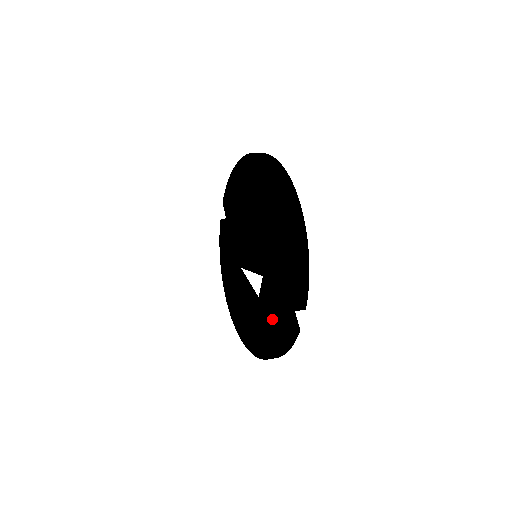
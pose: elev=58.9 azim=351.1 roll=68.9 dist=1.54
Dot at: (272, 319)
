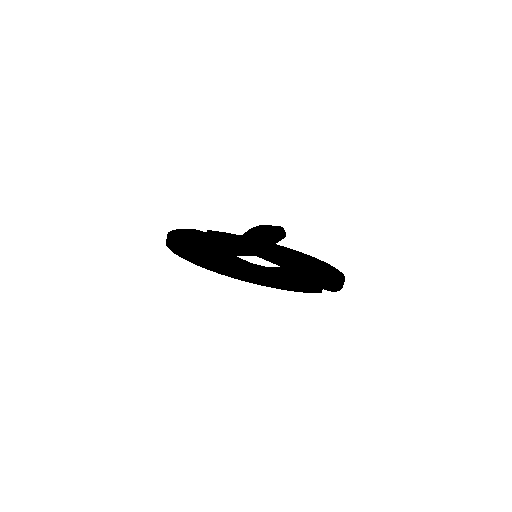
Dot at: occluded
